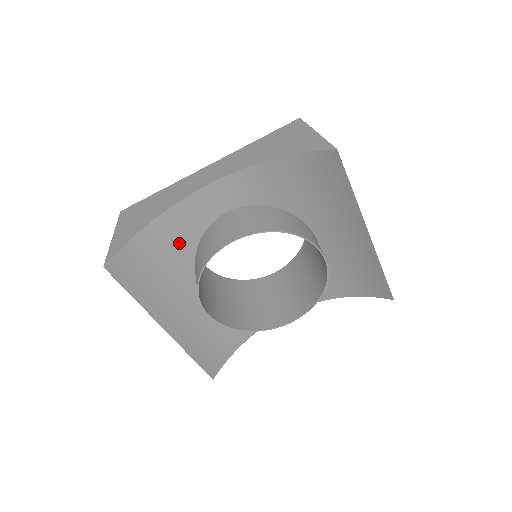
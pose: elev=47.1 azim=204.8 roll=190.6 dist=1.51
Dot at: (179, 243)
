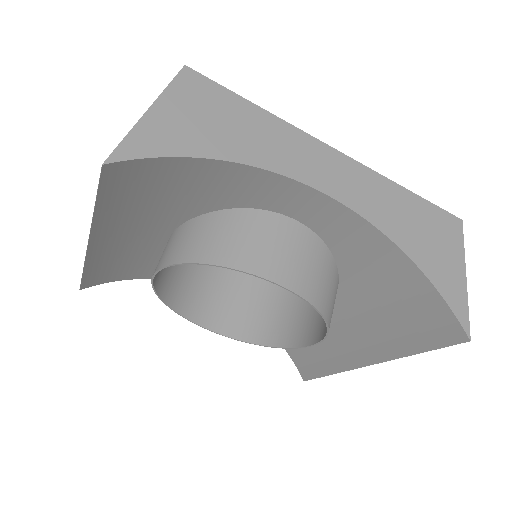
Dot at: (212, 194)
